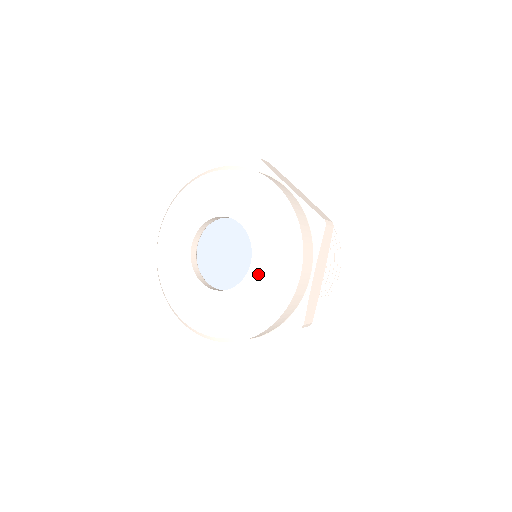
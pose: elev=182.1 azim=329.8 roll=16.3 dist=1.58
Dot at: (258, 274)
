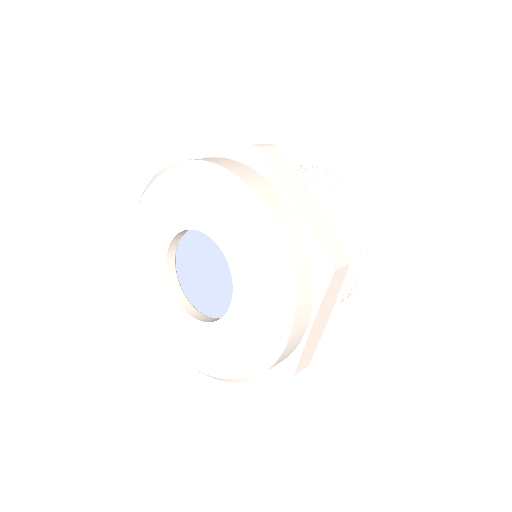
Dot at: (237, 256)
